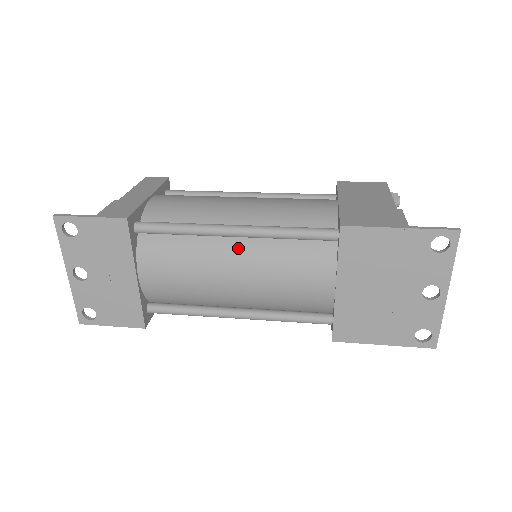
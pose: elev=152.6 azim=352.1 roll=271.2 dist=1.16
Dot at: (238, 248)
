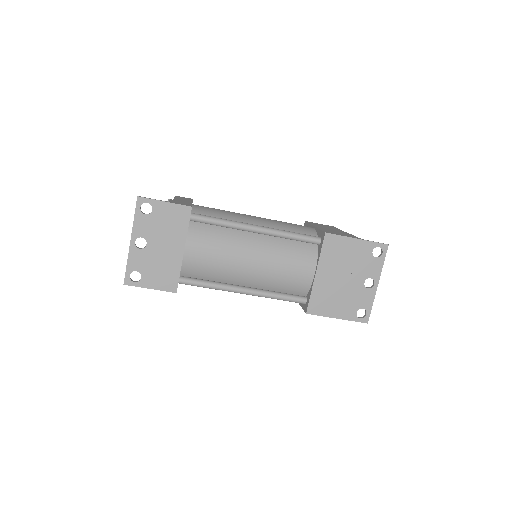
Dot at: (257, 241)
